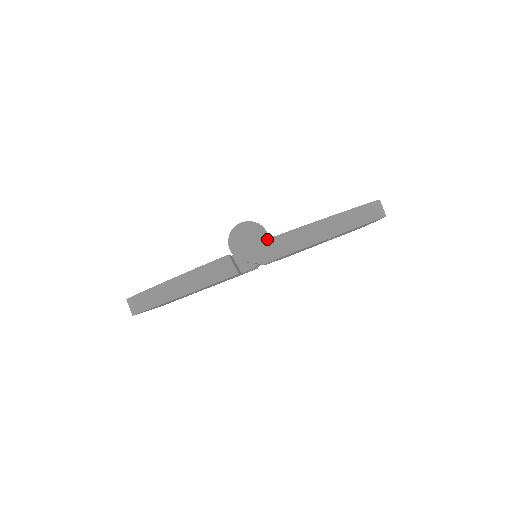
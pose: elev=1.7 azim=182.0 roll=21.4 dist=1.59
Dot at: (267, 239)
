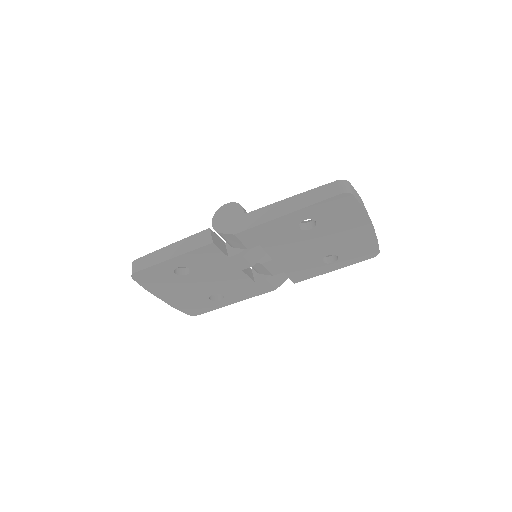
Dot at: (242, 215)
